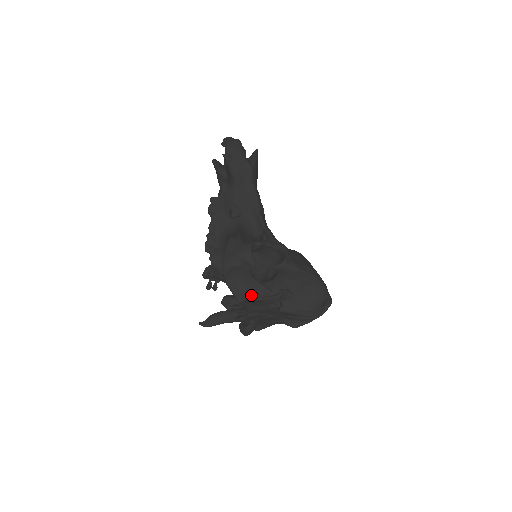
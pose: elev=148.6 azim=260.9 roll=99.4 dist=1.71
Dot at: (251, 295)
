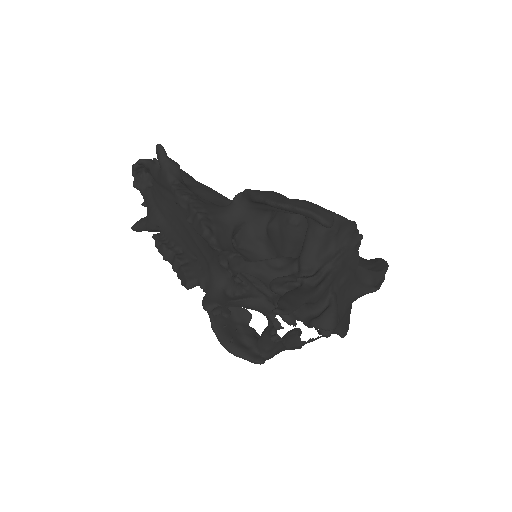
Dot at: (335, 213)
